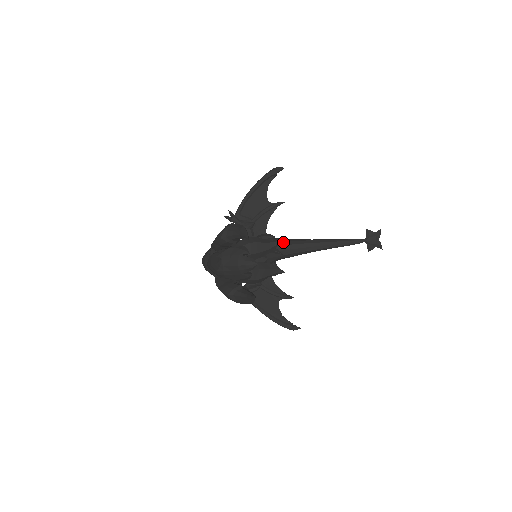
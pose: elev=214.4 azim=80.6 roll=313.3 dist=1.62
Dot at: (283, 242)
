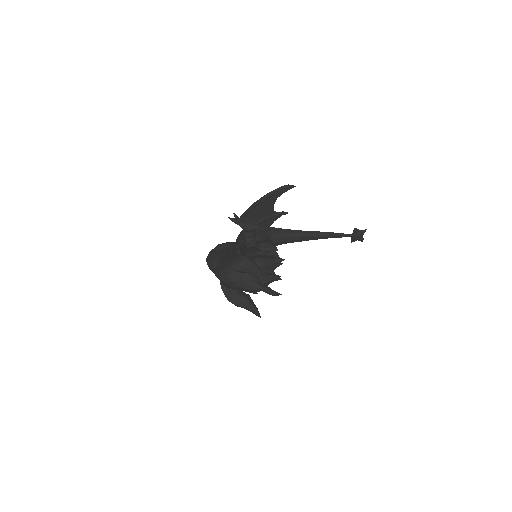
Dot at: (279, 235)
